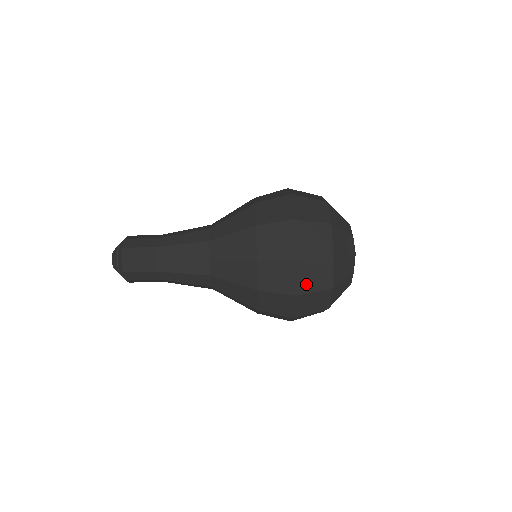
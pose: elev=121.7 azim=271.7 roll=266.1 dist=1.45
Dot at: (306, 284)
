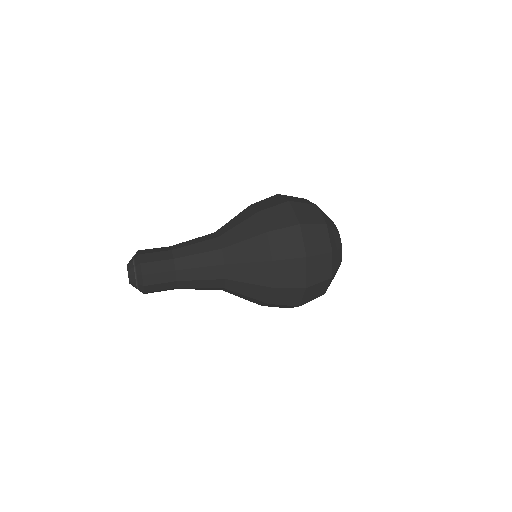
Dot at: (313, 277)
